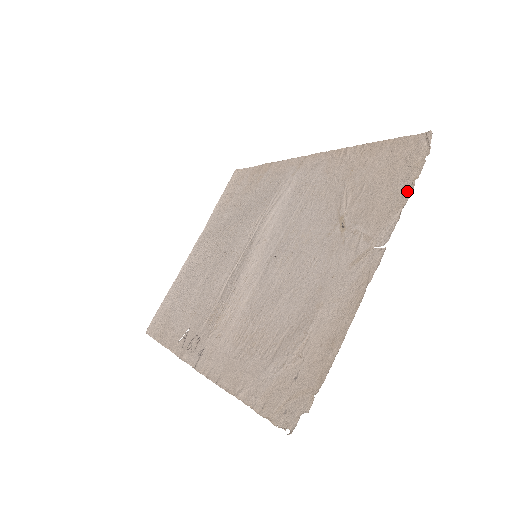
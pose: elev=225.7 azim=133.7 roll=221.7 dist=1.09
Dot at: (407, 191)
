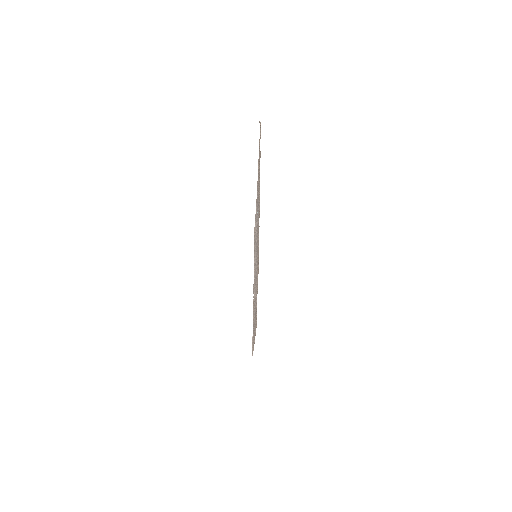
Dot at: (260, 157)
